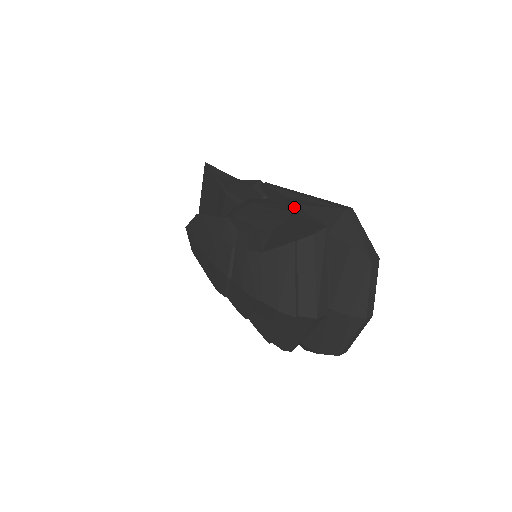
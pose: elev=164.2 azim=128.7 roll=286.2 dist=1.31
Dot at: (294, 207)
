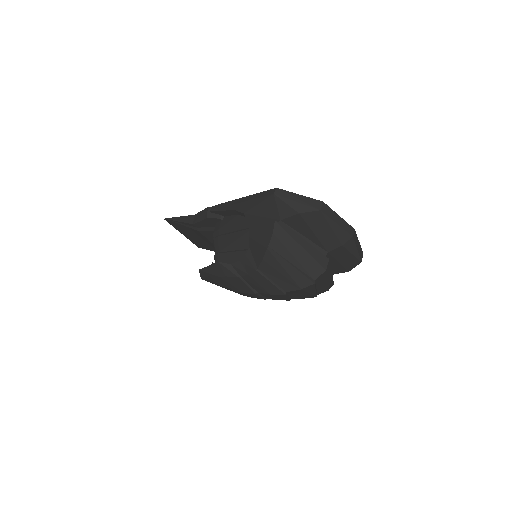
Dot at: (245, 216)
